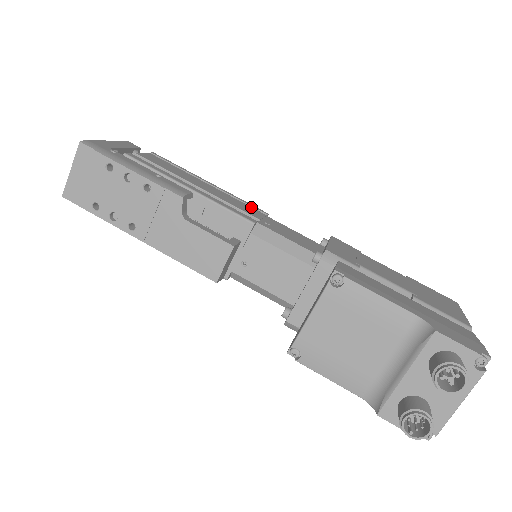
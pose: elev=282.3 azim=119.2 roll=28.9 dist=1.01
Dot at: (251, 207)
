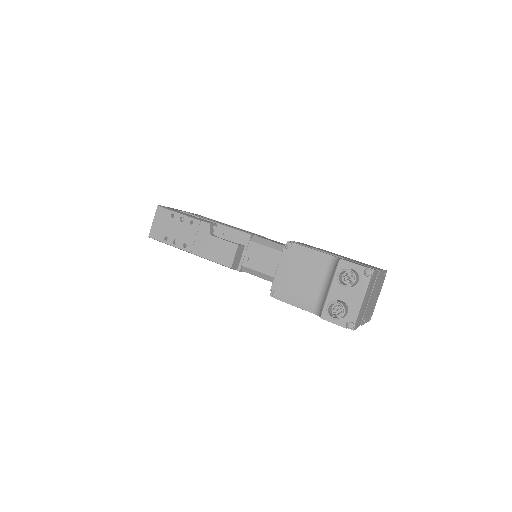
Dot at: (254, 233)
